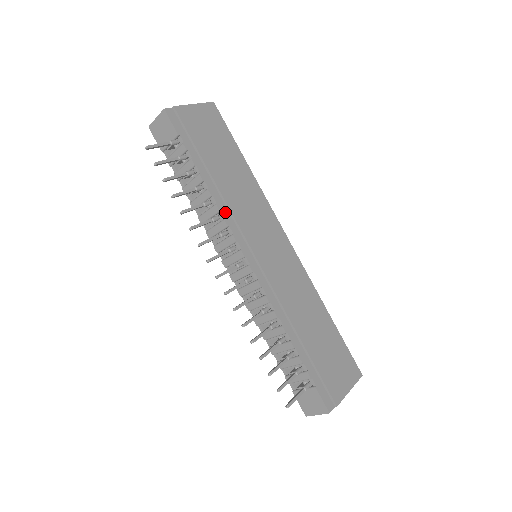
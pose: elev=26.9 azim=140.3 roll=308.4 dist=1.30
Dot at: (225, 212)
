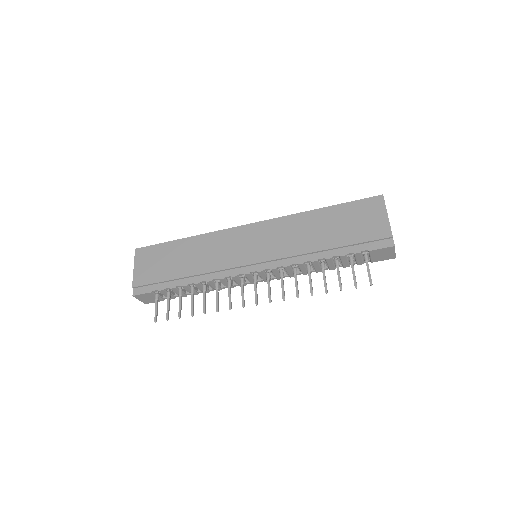
Dot at: (214, 276)
